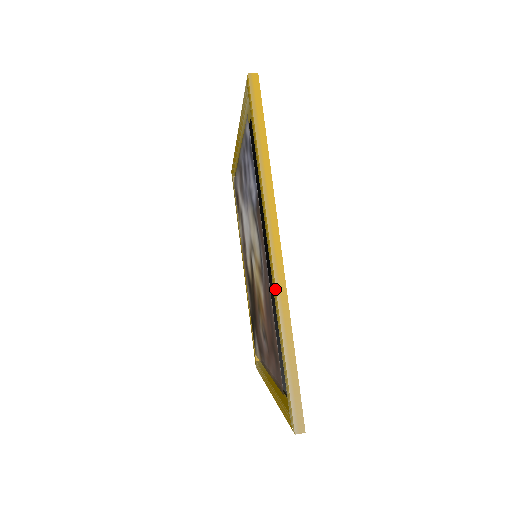
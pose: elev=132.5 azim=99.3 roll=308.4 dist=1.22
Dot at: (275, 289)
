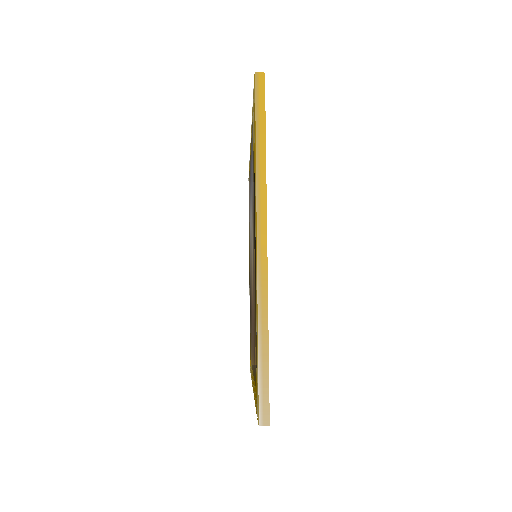
Dot at: (256, 280)
